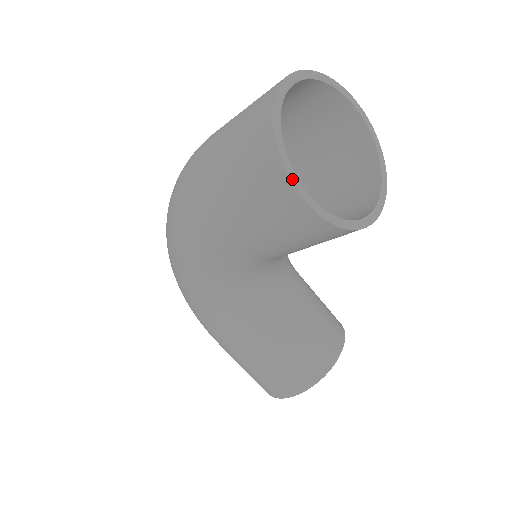
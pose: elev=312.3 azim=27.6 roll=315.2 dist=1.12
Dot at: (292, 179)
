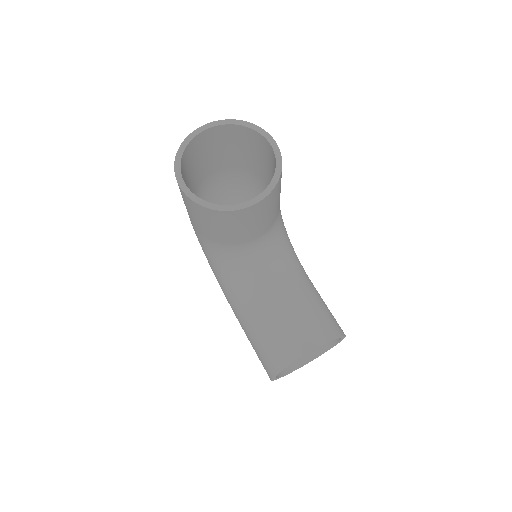
Dot at: (177, 176)
